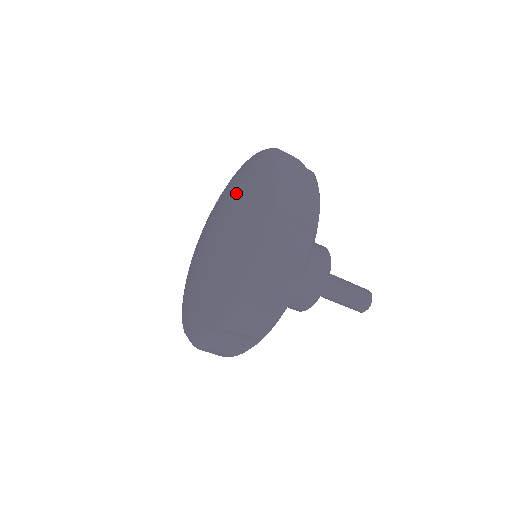
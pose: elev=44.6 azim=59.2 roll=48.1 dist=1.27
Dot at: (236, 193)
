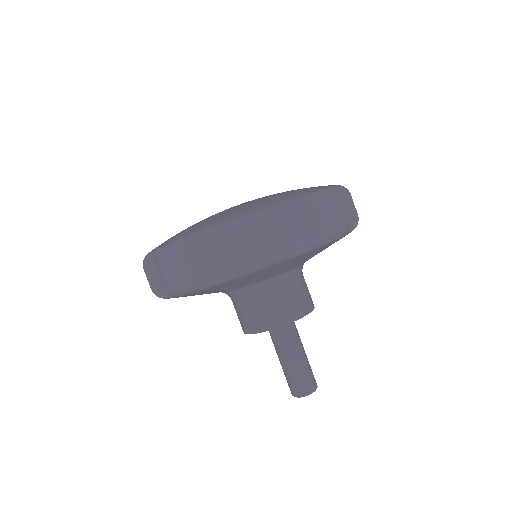
Dot at: occluded
